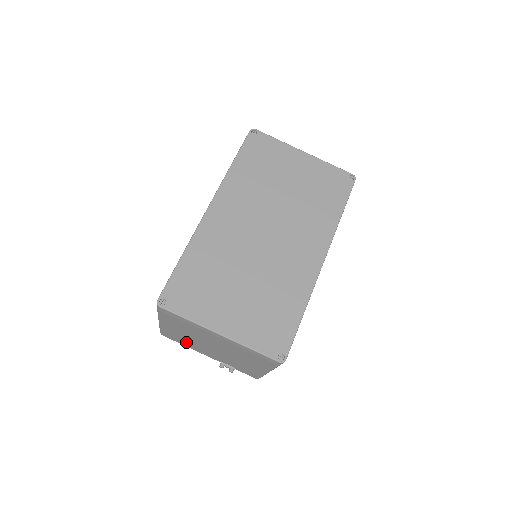
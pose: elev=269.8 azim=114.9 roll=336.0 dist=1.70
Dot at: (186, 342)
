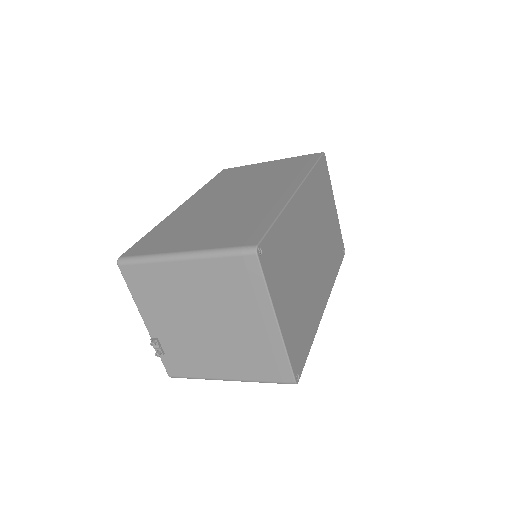
Dot at: (155, 295)
